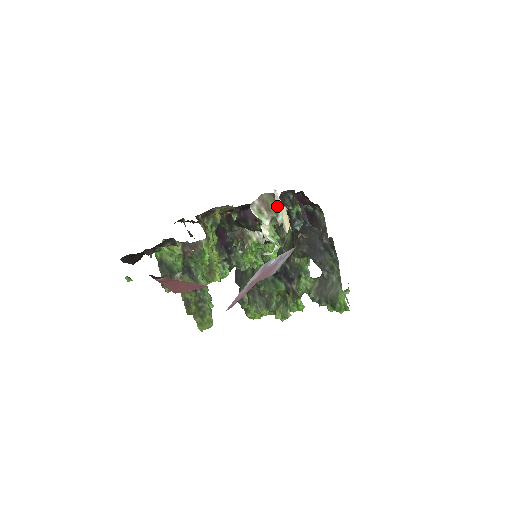
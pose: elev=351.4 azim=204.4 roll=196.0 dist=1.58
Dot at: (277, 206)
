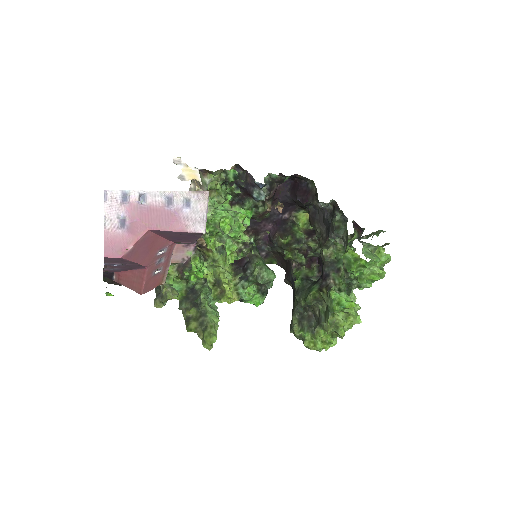
Dot at: (202, 176)
